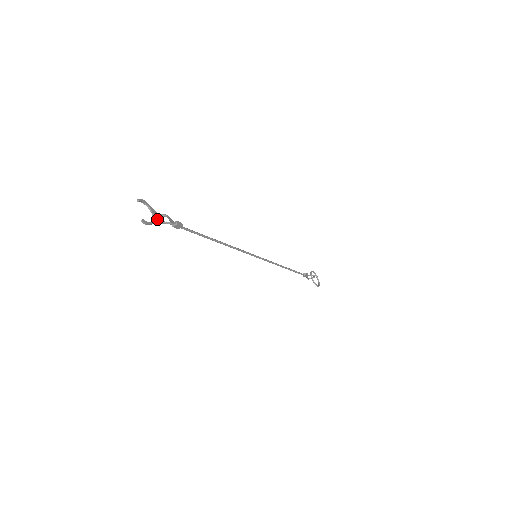
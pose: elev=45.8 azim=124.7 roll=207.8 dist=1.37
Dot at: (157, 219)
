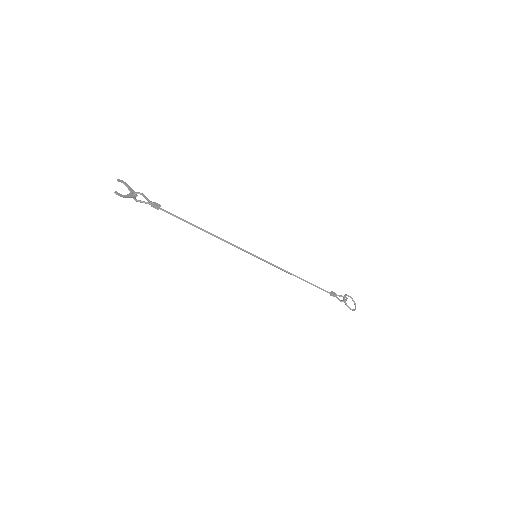
Dot at: (133, 196)
